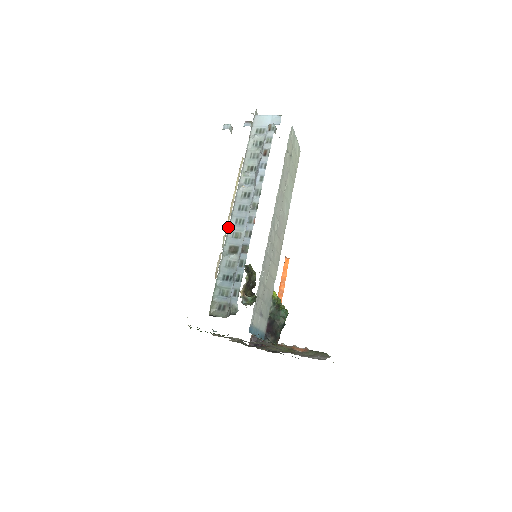
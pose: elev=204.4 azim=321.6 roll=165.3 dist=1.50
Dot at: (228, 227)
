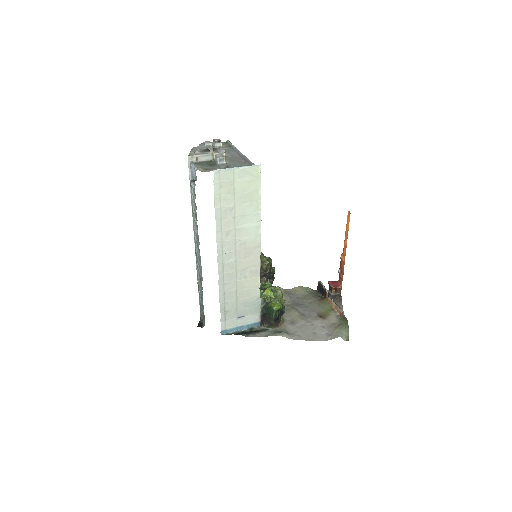
Dot at: occluded
